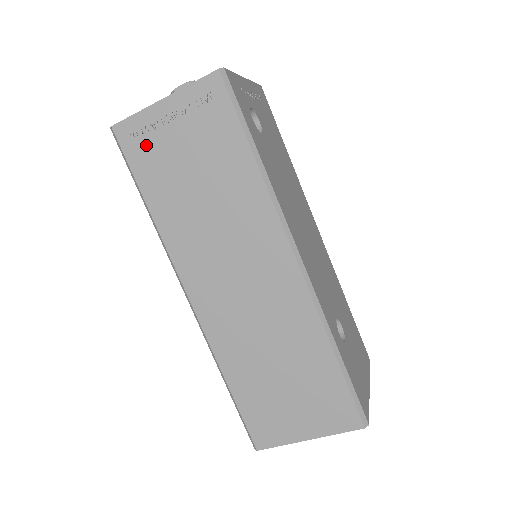
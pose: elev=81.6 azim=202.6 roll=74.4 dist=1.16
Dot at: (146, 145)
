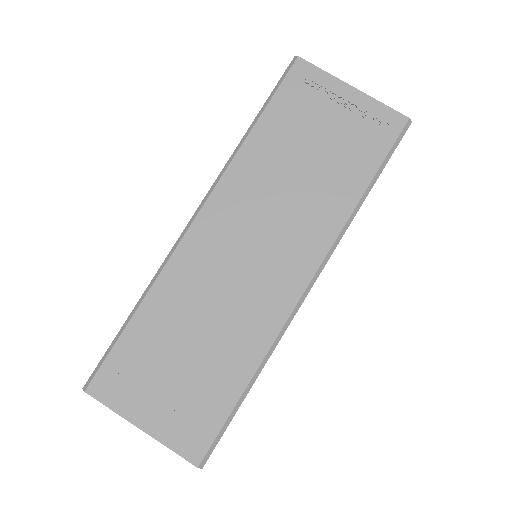
Dot at: (305, 95)
